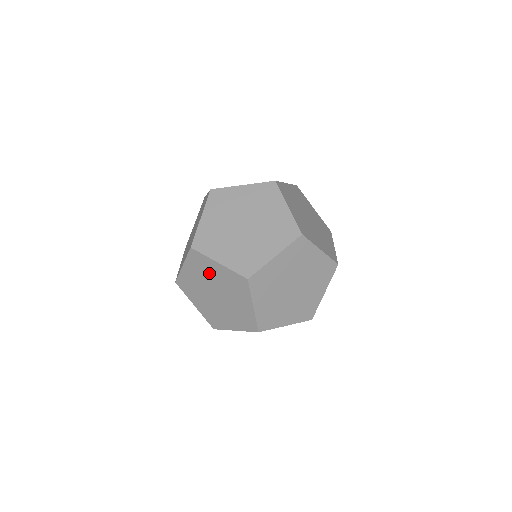
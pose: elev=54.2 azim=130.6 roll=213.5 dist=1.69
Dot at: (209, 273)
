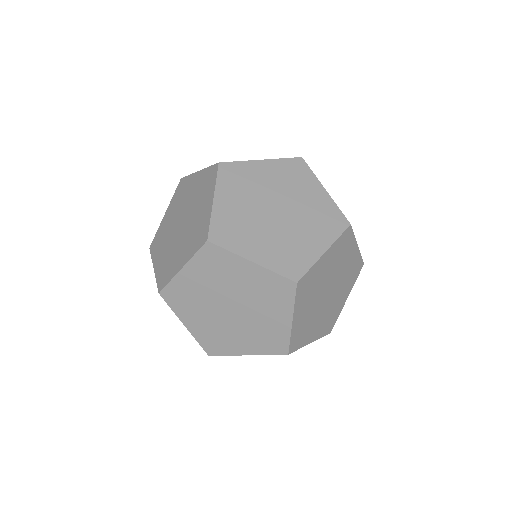
Dot at: occluded
